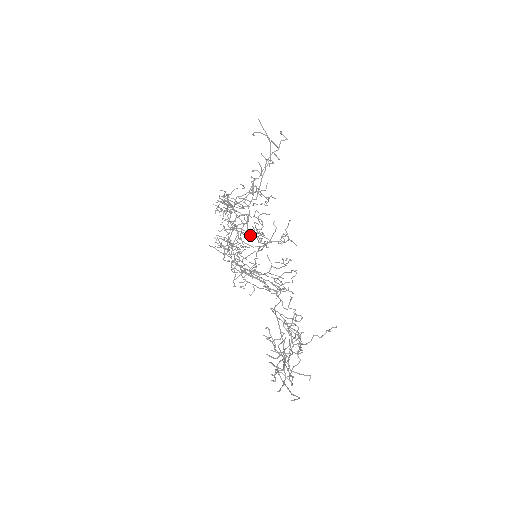
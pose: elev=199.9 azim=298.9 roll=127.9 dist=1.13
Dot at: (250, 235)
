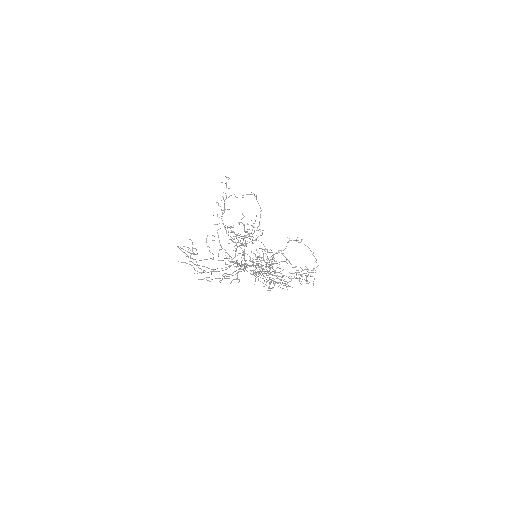
Dot at: occluded
